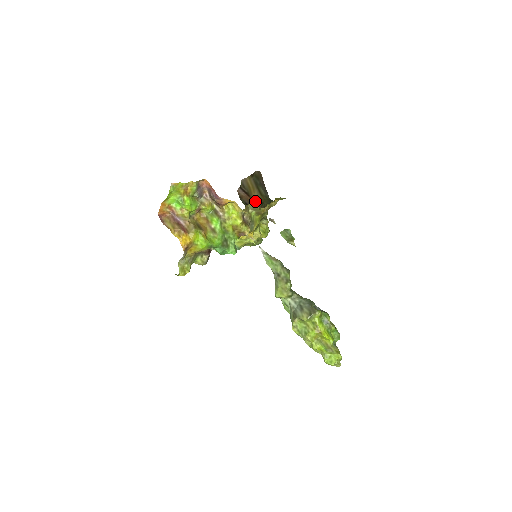
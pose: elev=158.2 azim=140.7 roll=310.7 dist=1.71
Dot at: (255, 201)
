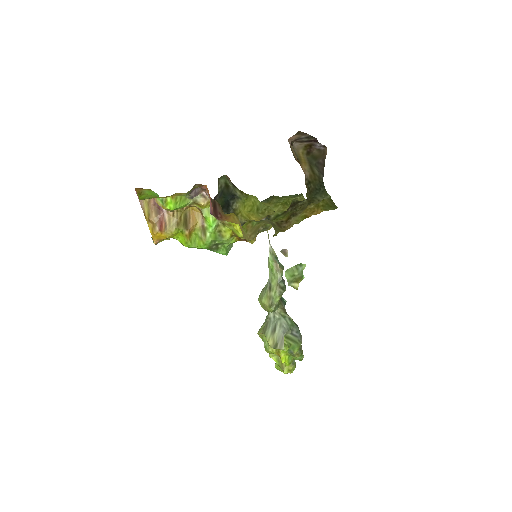
Dot at: (303, 170)
